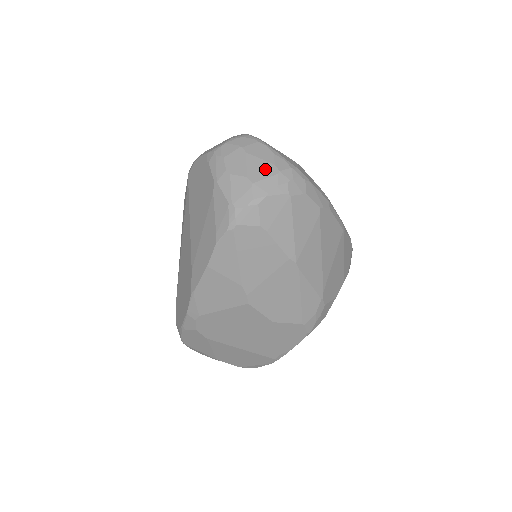
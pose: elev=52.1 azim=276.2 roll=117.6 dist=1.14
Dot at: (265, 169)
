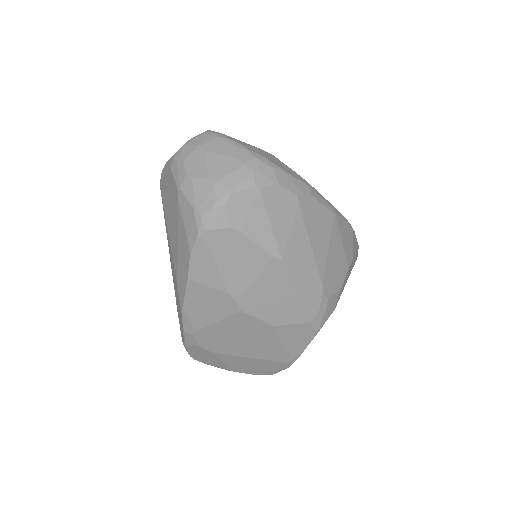
Dot at: (227, 165)
